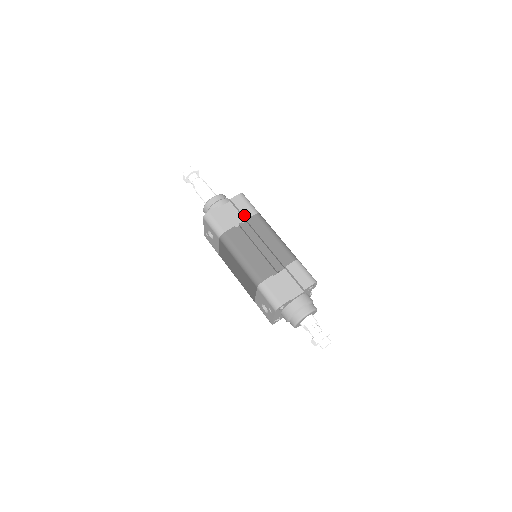
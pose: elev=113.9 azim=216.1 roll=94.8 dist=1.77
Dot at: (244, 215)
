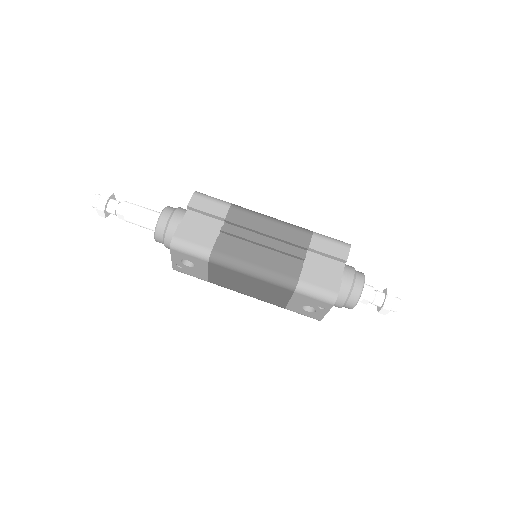
Dot at: (218, 216)
